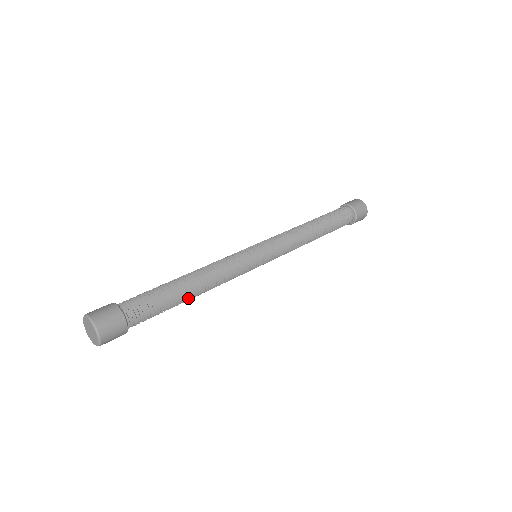
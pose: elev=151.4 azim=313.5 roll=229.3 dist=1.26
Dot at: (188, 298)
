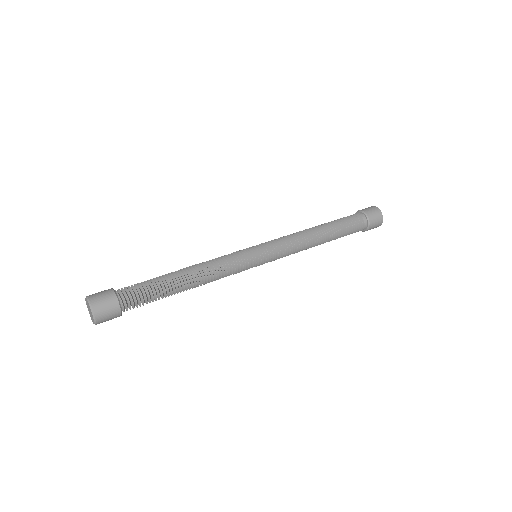
Dot at: (183, 290)
